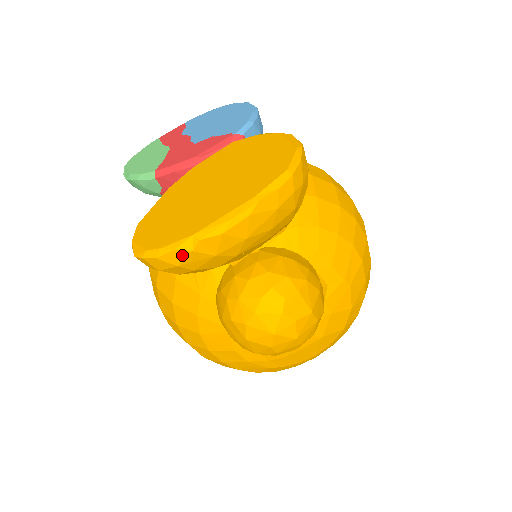
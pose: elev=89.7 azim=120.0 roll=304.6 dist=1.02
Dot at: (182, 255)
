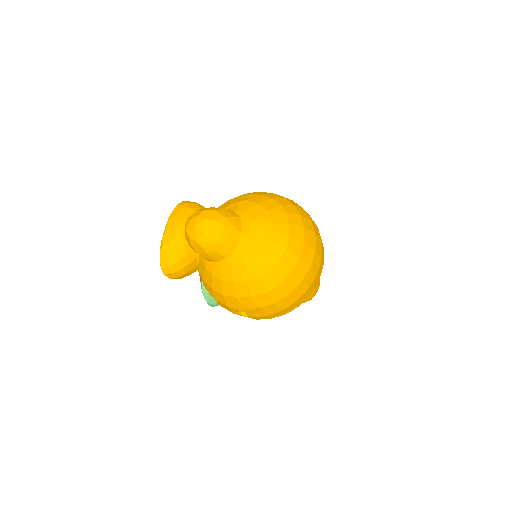
Dot at: (163, 250)
